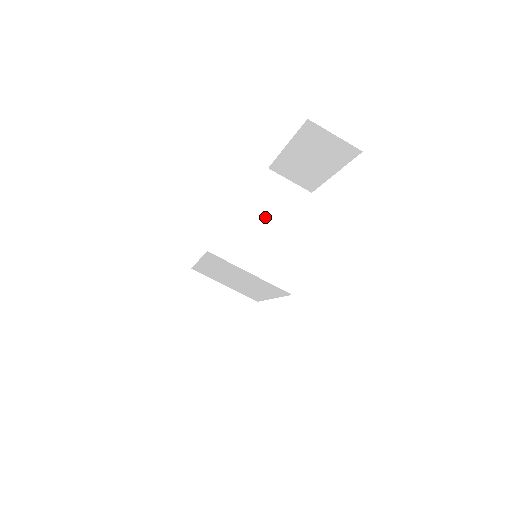
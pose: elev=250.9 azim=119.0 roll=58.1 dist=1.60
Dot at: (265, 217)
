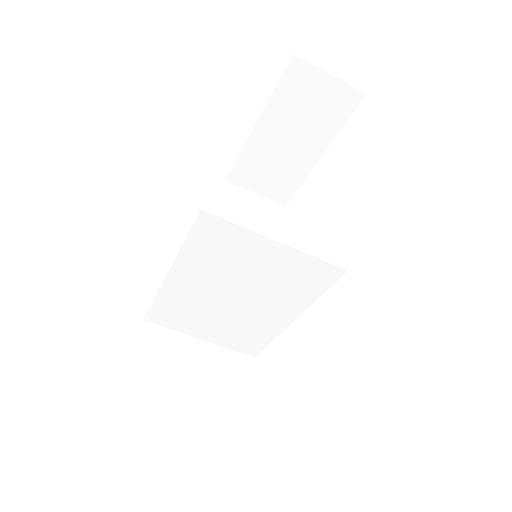
Dot at: occluded
